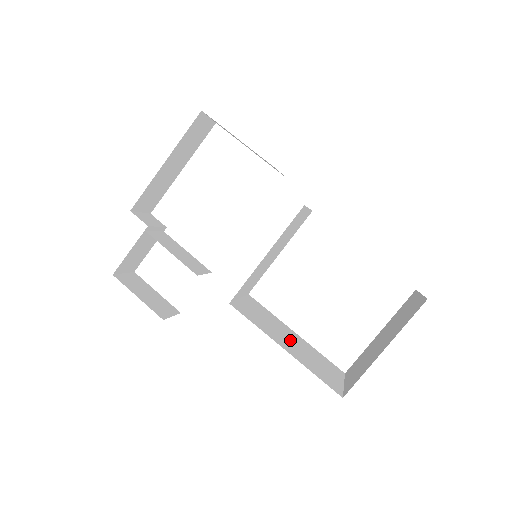
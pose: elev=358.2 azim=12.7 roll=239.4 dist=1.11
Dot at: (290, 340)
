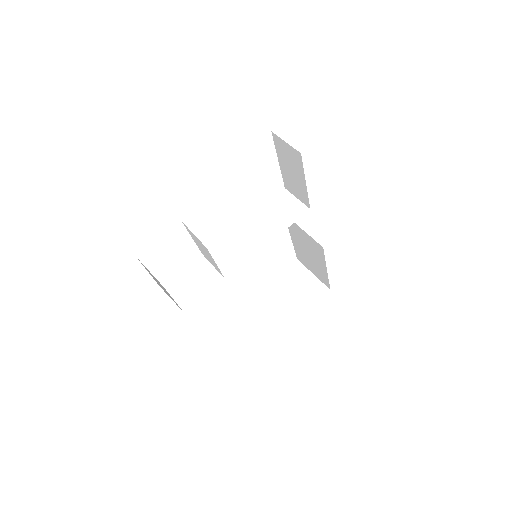
Dot at: occluded
